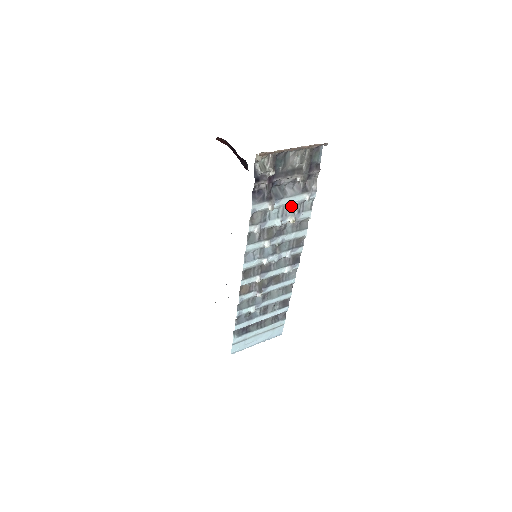
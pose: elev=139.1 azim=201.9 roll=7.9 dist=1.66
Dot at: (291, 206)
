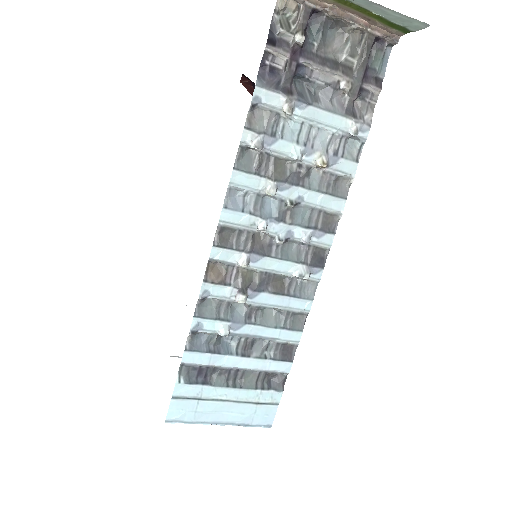
Dot at: (324, 134)
